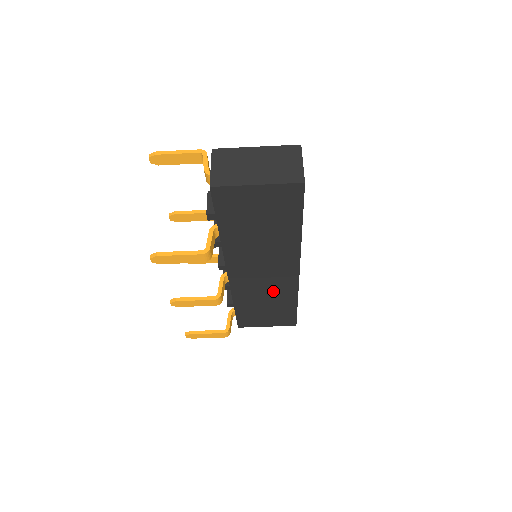
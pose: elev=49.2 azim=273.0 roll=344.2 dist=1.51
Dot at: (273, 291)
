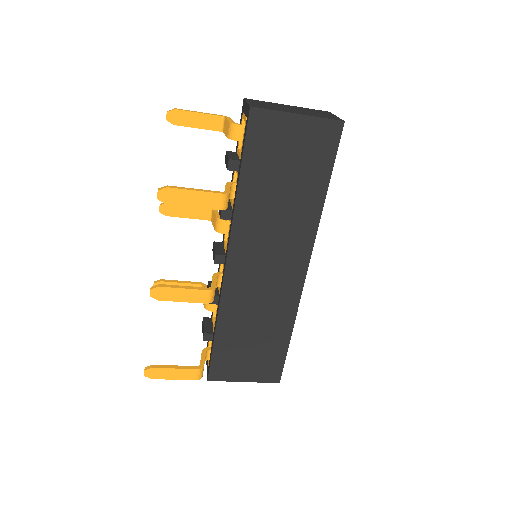
Dot at: (269, 306)
